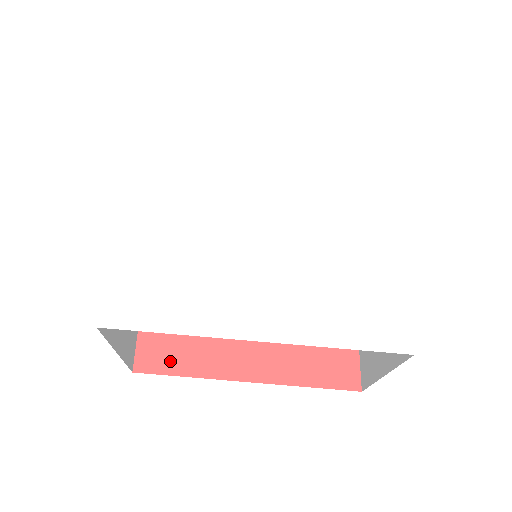
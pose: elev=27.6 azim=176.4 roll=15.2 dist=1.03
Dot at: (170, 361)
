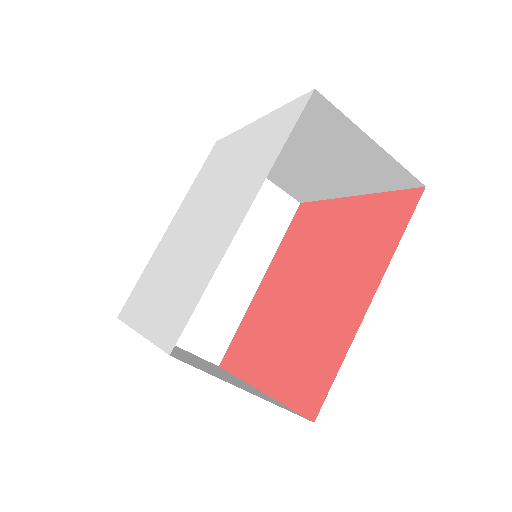
Dot at: (323, 378)
